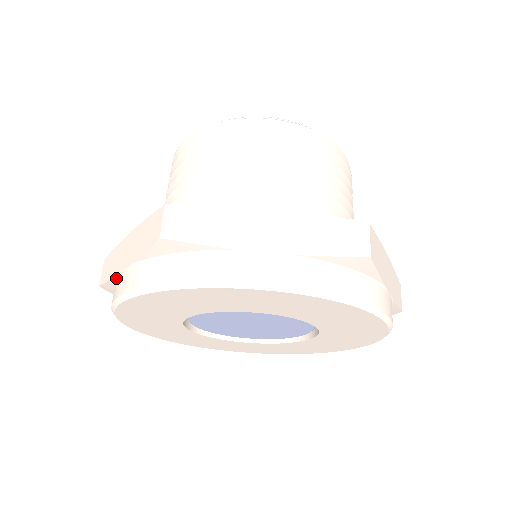
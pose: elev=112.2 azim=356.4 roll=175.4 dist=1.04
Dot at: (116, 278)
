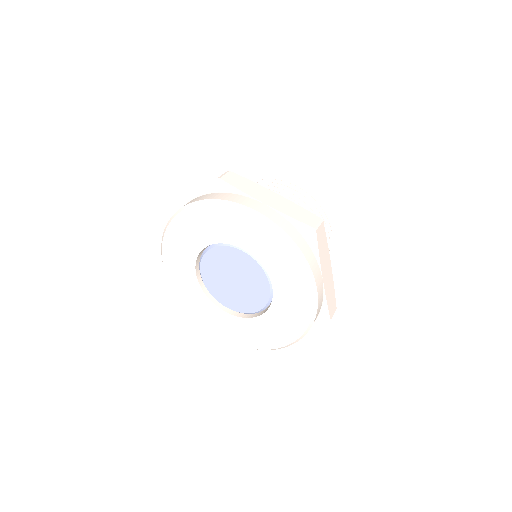
Dot at: occluded
